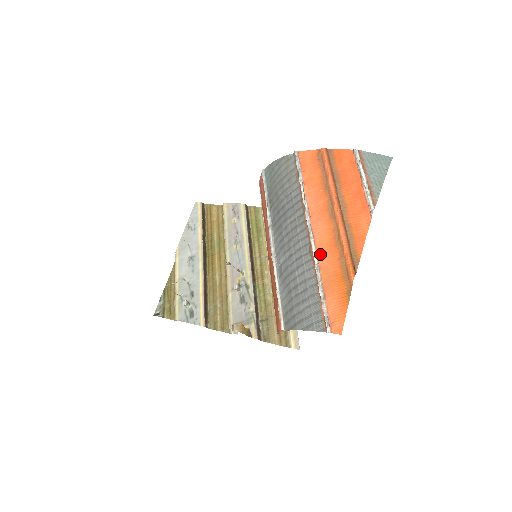
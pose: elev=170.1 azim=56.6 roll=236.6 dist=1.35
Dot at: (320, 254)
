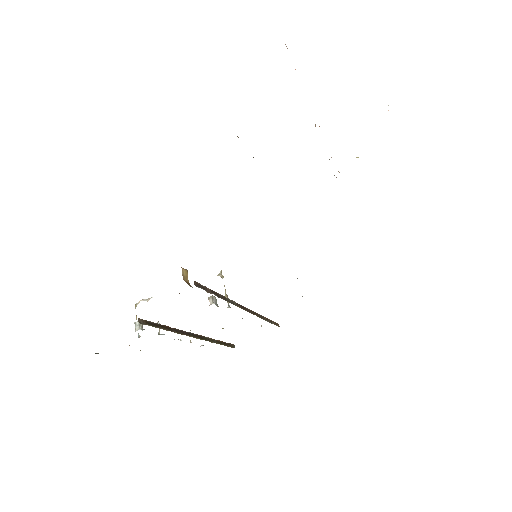
Dot at: occluded
